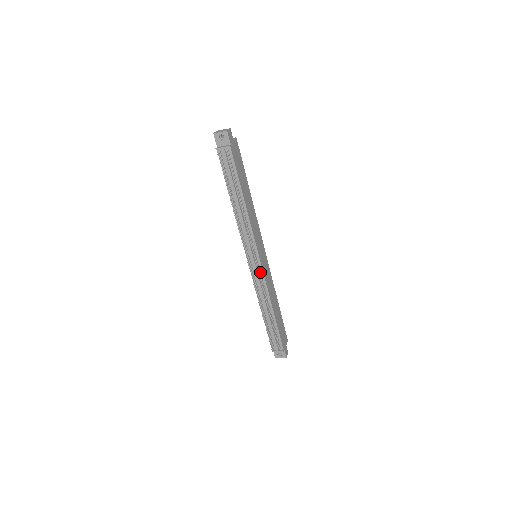
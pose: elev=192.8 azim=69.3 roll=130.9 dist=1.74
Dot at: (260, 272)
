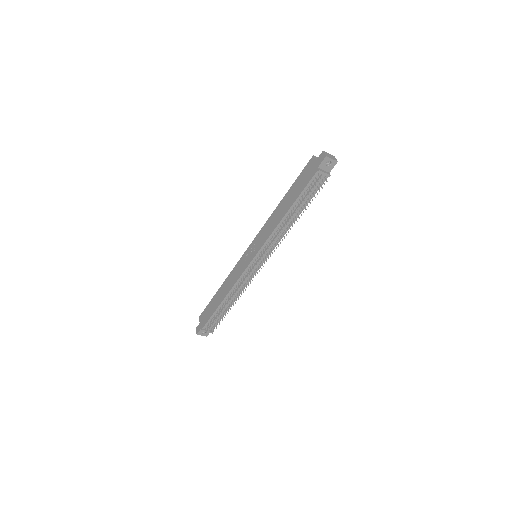
Dot at: (254, 272)
